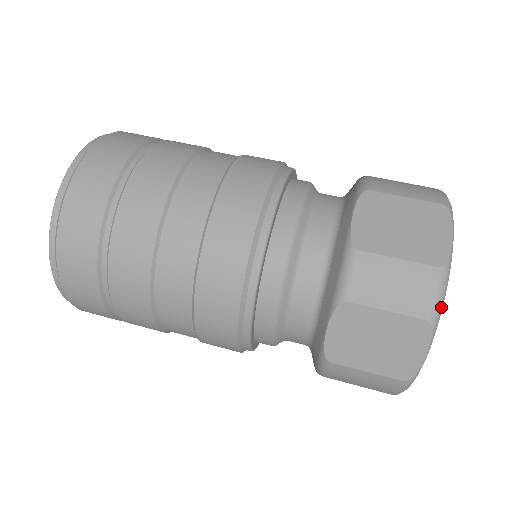
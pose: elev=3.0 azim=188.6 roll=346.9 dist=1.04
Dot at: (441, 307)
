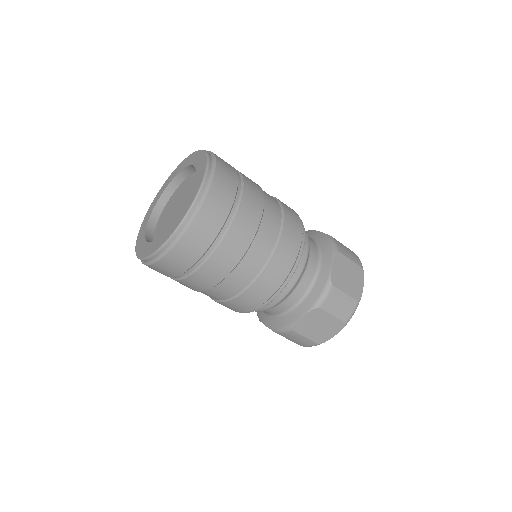
Dot at: occluded
